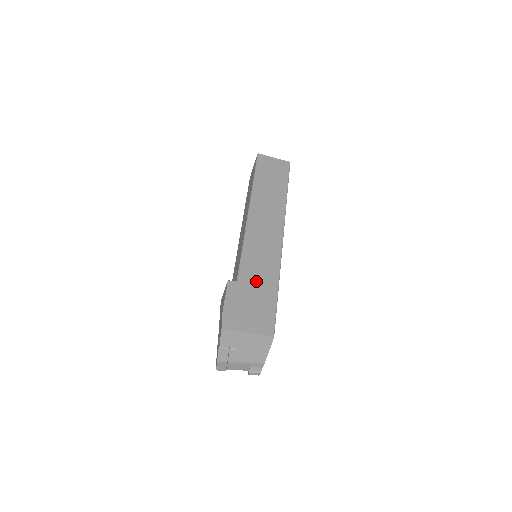
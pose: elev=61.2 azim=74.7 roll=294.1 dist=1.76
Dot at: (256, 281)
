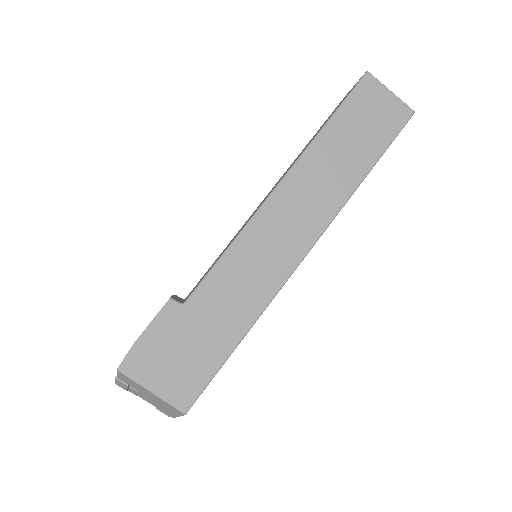
Dot at: (212, 317)
